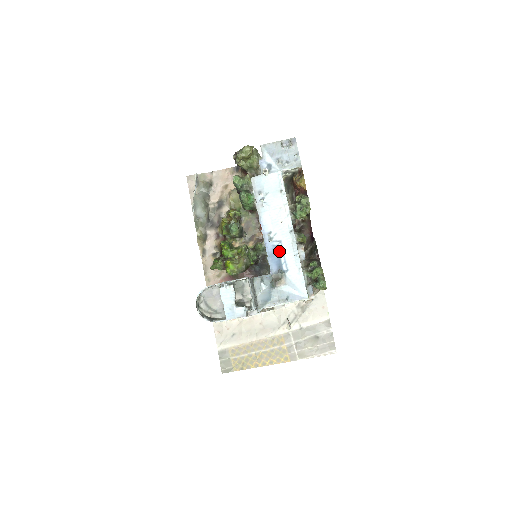
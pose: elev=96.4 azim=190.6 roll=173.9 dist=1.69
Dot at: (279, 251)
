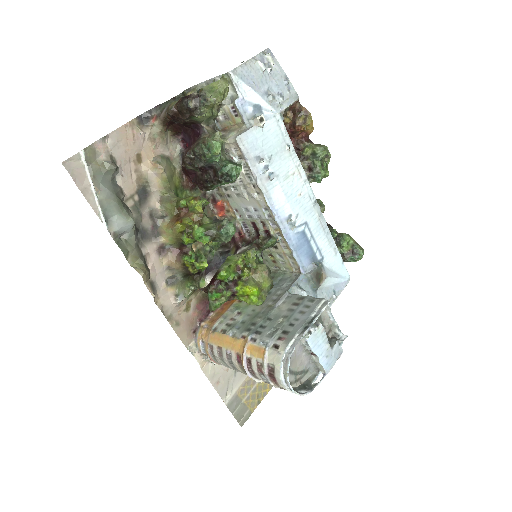
Dot at: (308, 237)
